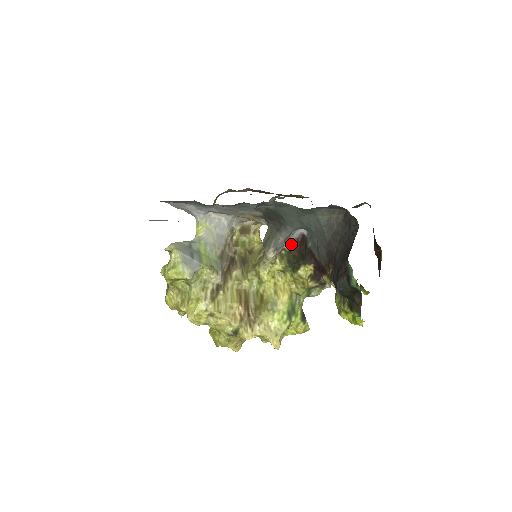
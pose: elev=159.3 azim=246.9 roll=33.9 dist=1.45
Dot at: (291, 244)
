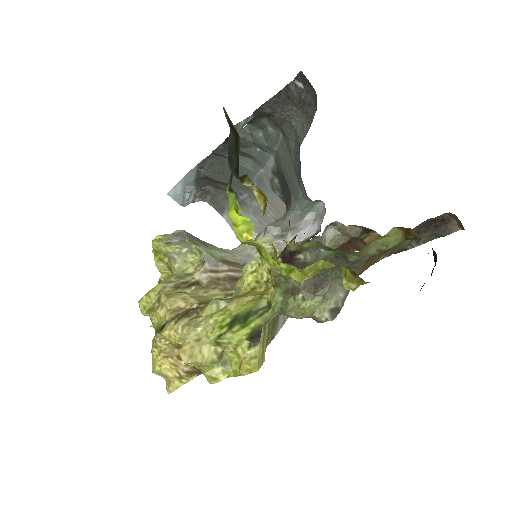
Dot at: occluded
